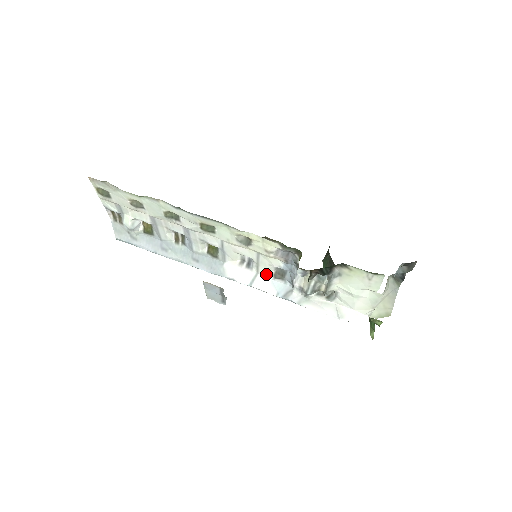
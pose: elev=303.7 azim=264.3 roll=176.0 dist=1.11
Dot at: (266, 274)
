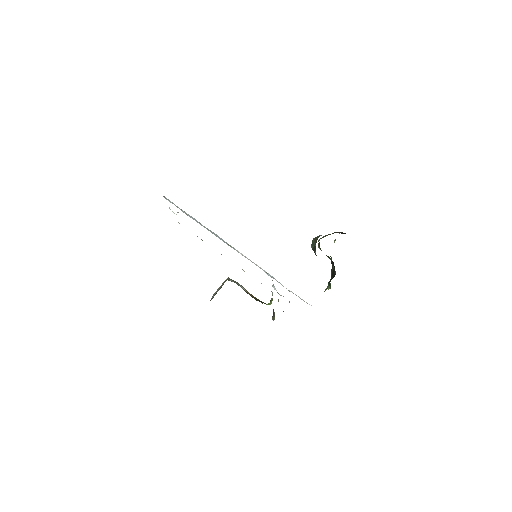
Dot at: (260, 267)
